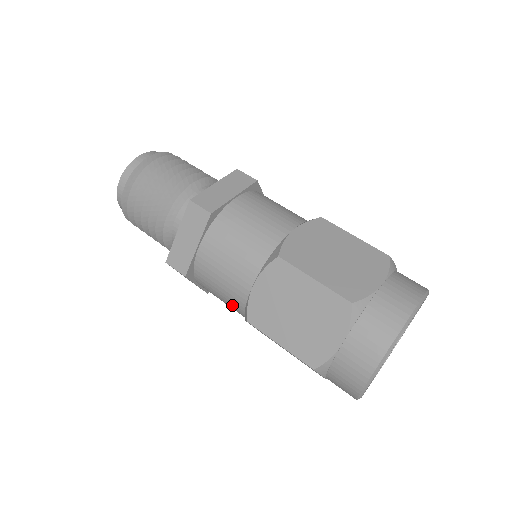
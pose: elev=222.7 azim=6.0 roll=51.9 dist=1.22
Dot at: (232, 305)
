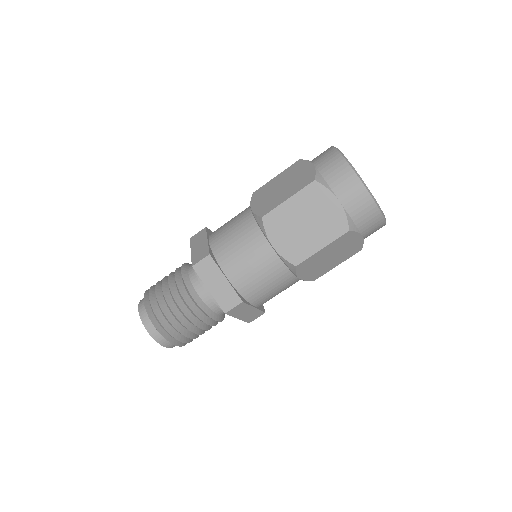
Dot at: (281, 280)
